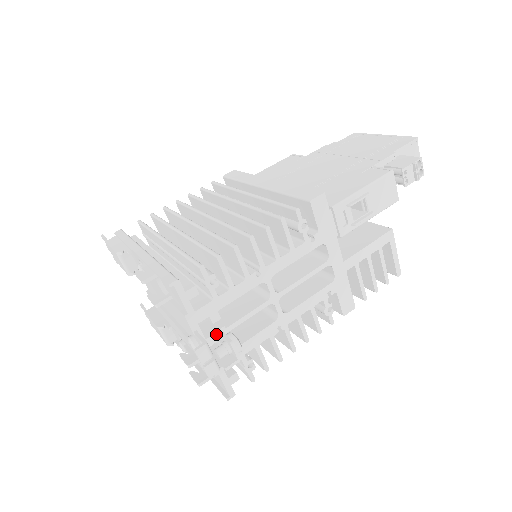
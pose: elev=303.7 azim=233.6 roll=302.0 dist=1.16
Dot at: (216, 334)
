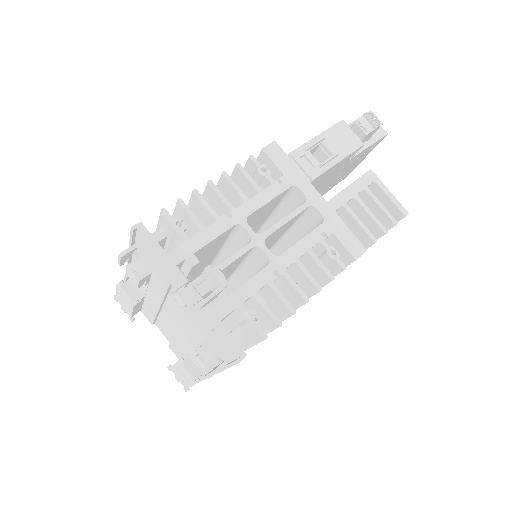
Dot at: (199, 279)
